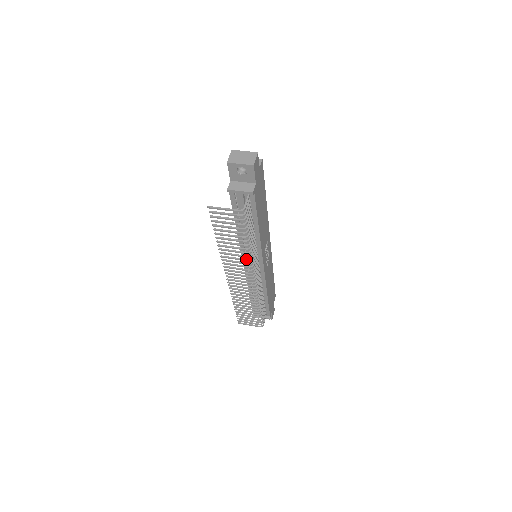
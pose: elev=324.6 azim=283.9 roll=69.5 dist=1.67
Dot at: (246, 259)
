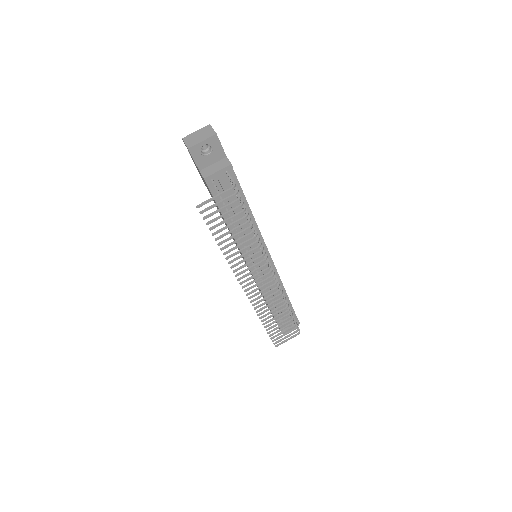
Dot at: (257, 252)
